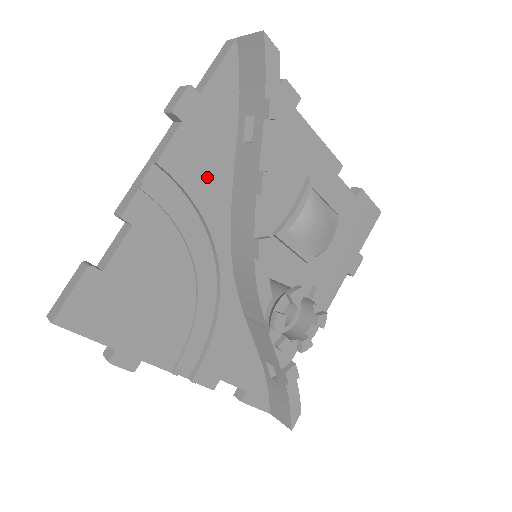
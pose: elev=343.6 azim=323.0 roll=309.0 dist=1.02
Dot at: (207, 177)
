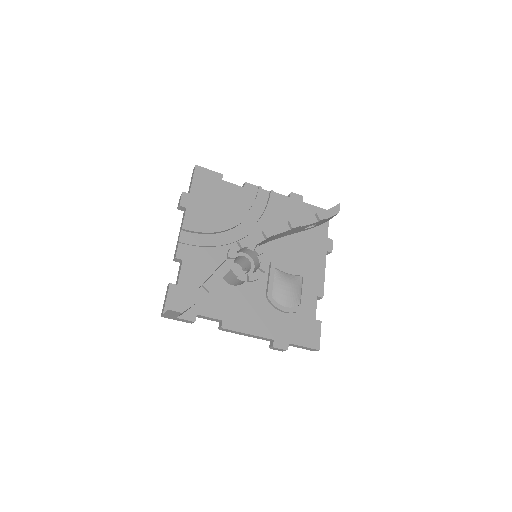
Dot at: (277, 215)
